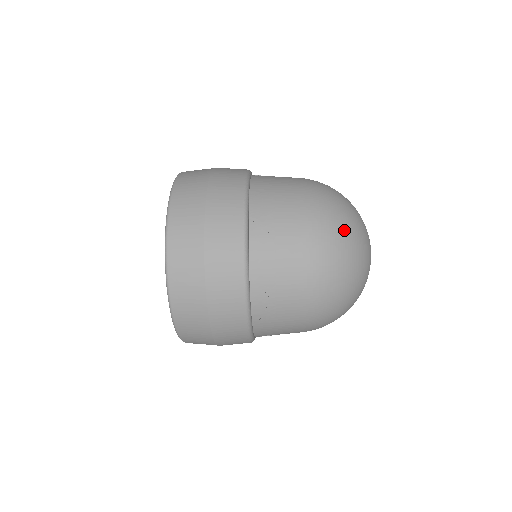
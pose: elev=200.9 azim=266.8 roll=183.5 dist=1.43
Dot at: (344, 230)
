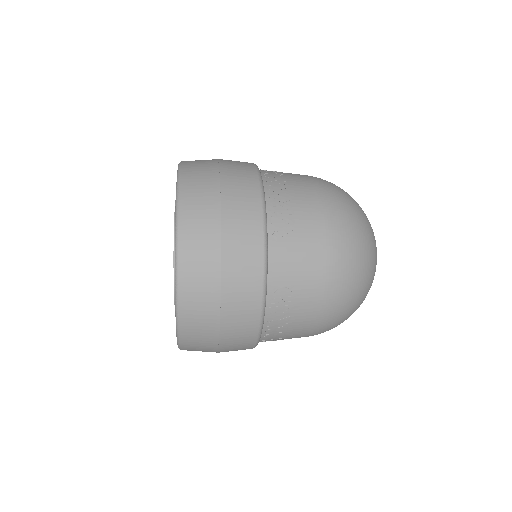
Dot at: (354, 306)
